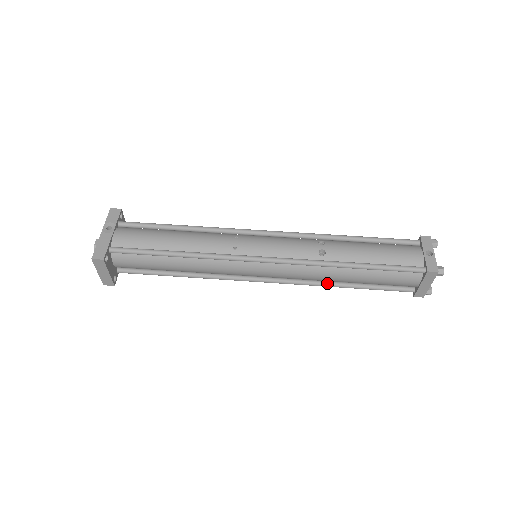
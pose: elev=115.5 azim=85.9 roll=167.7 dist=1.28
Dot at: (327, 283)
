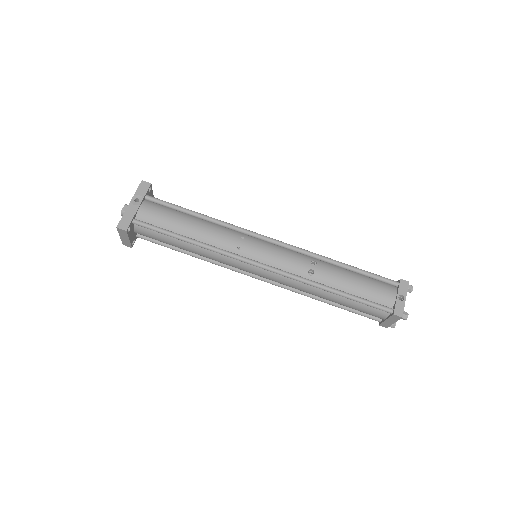
Dot at: (309, 295)
